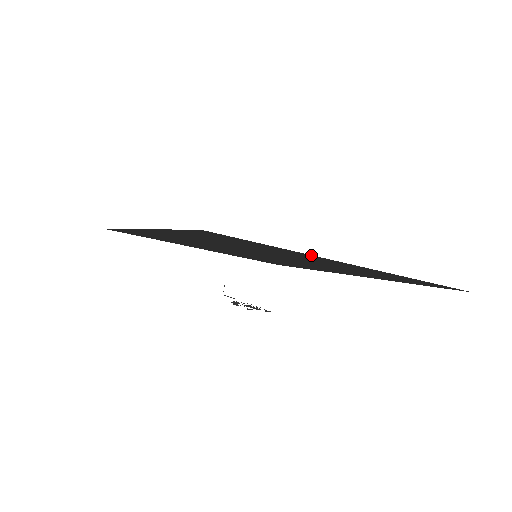
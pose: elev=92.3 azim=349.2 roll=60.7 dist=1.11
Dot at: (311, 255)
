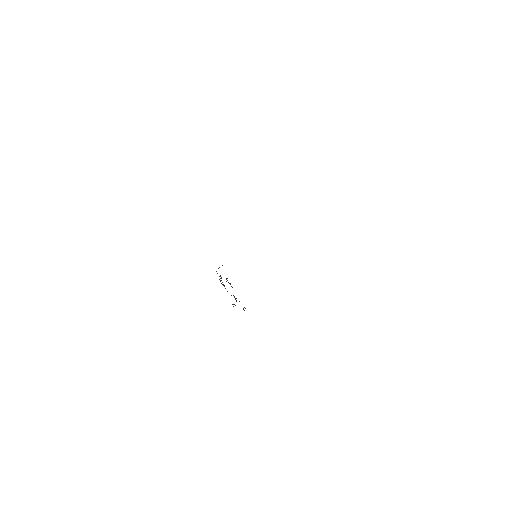
Dot at: occluded
